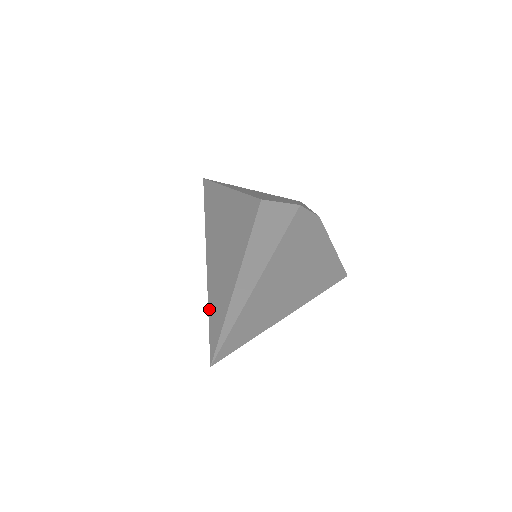
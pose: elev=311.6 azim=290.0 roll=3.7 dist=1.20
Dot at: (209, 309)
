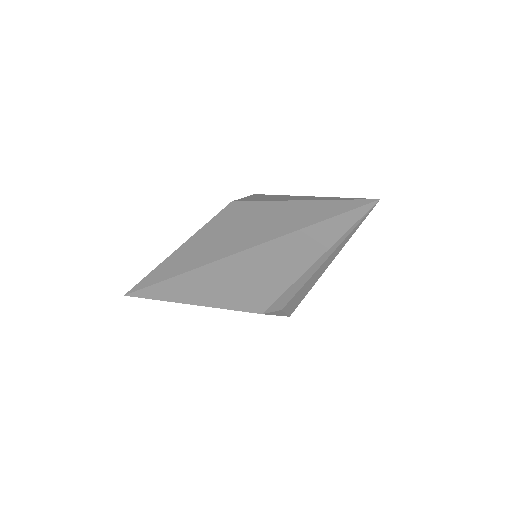
Dot at: (314, 223)
